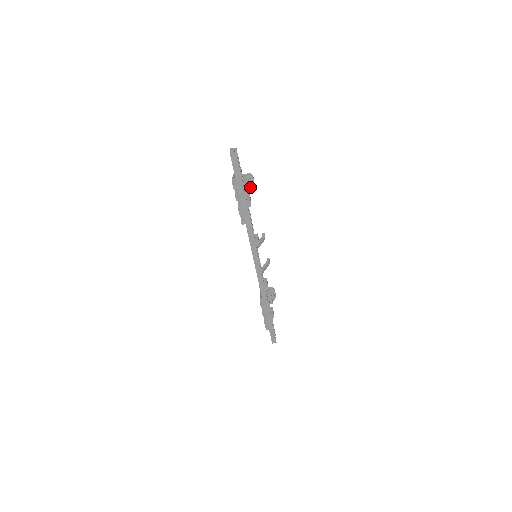
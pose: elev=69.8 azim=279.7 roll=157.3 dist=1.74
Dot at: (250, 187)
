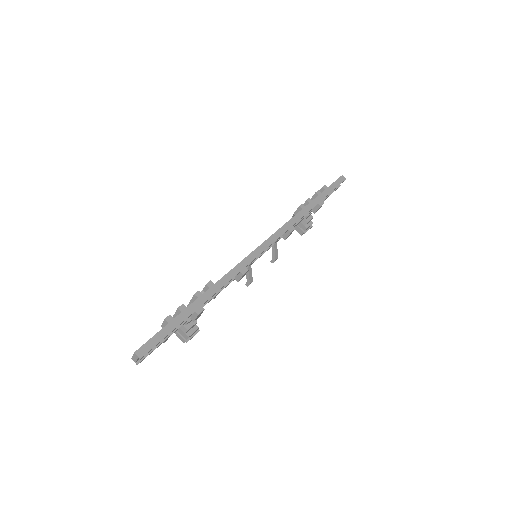
Dot at: (307, 224)
